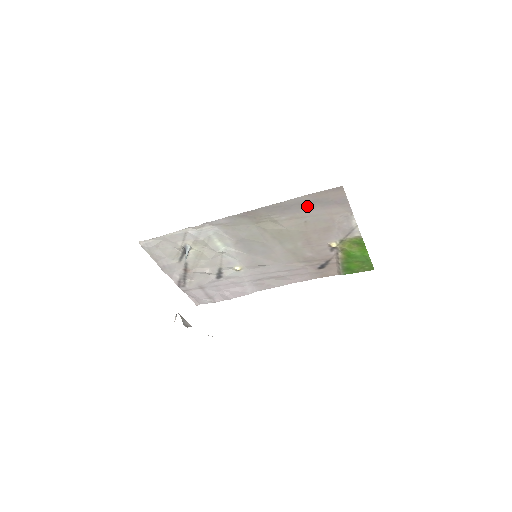
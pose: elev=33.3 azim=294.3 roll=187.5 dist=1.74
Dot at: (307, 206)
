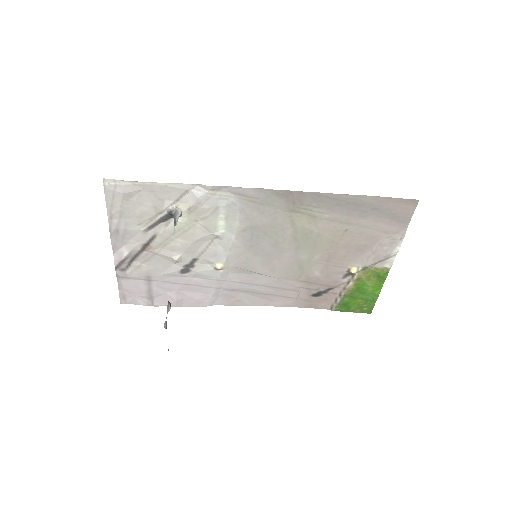
Dot at: (363, 211)
